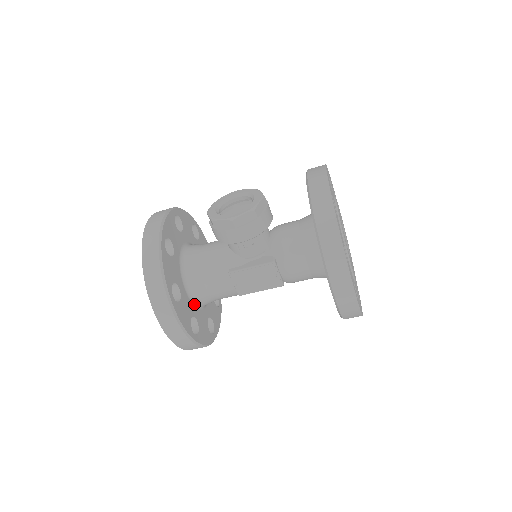
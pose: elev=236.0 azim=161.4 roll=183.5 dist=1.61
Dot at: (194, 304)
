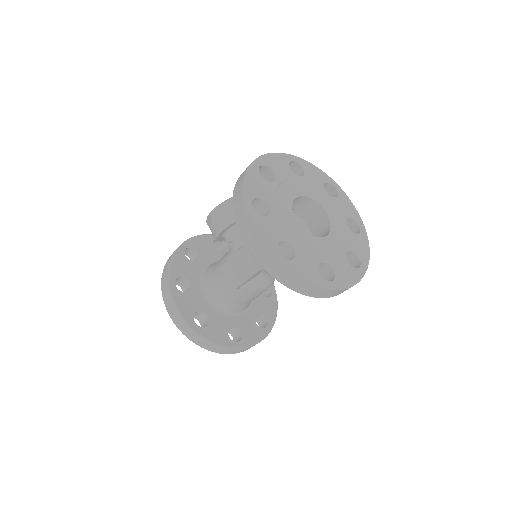
Dot at: (210, 305)
